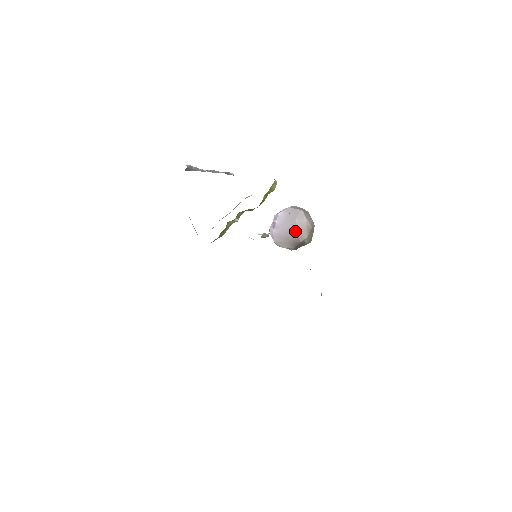
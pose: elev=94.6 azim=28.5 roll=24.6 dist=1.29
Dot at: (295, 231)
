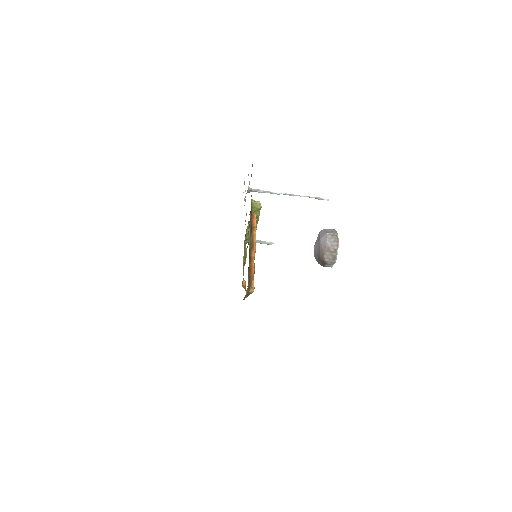
Dot at: (319, 249)
